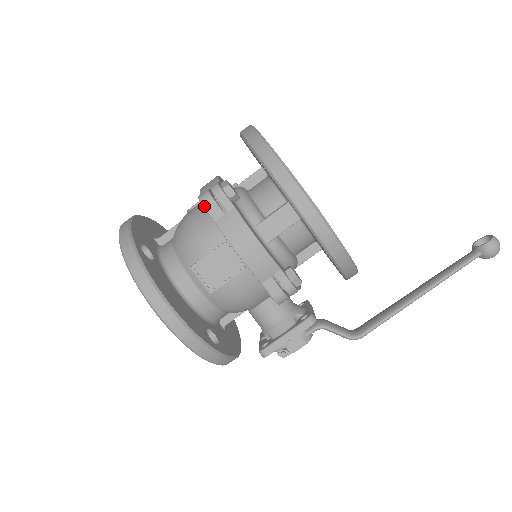
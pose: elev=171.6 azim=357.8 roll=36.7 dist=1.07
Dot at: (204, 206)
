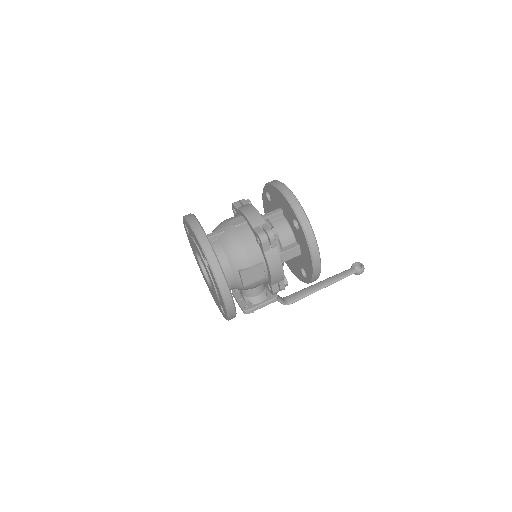
Dot at: (262, 243)
